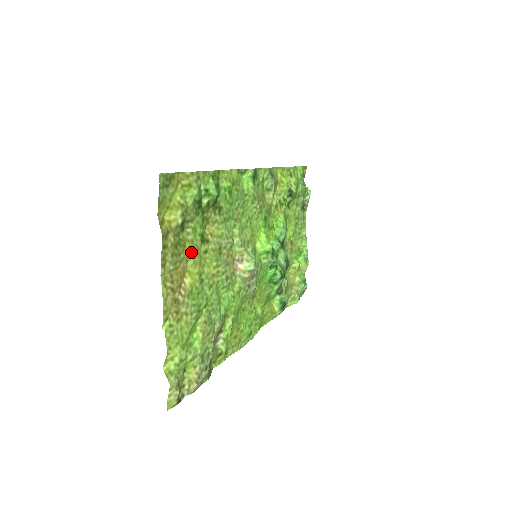
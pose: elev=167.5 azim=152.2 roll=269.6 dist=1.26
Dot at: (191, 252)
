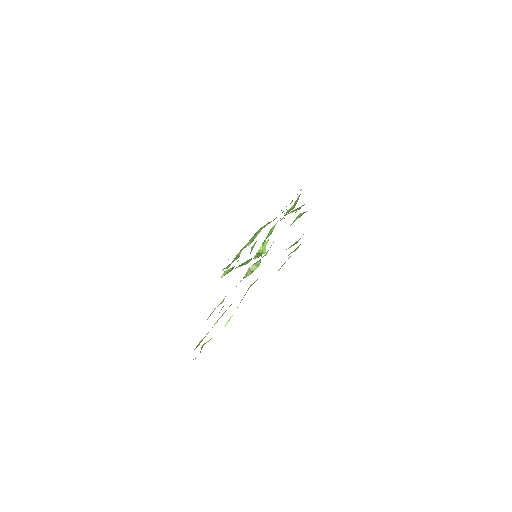
Dot at: occluded
